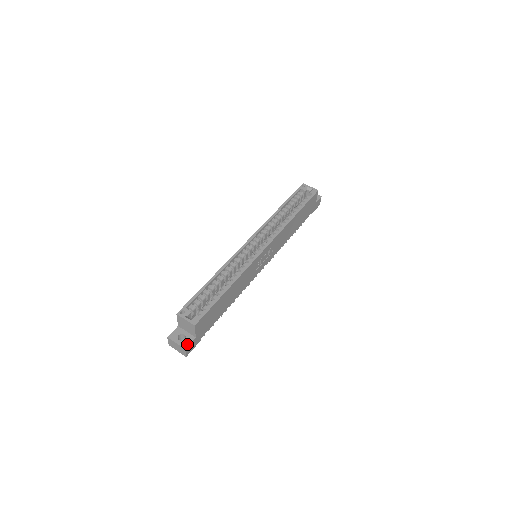
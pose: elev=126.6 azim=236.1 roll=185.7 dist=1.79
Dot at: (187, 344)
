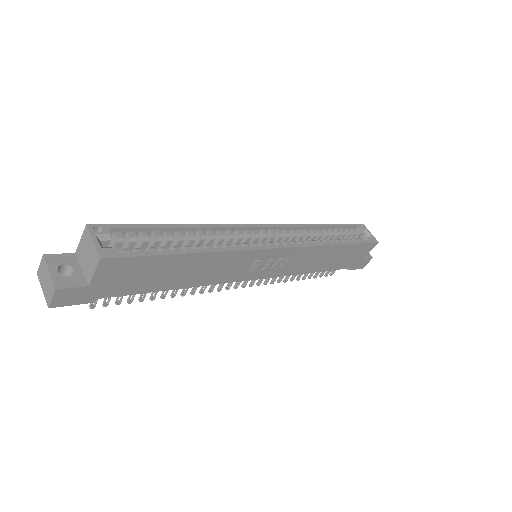
Dot at: (66, 285)
